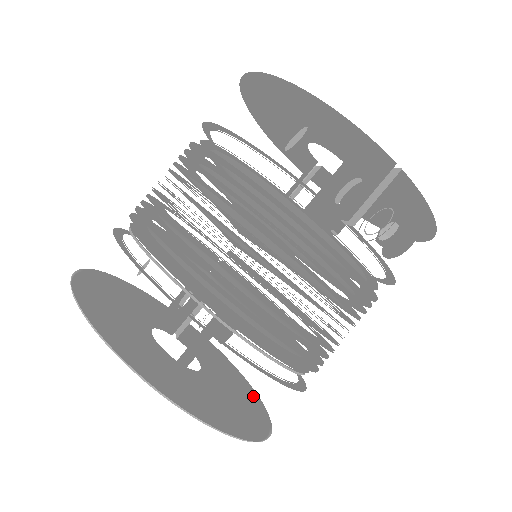
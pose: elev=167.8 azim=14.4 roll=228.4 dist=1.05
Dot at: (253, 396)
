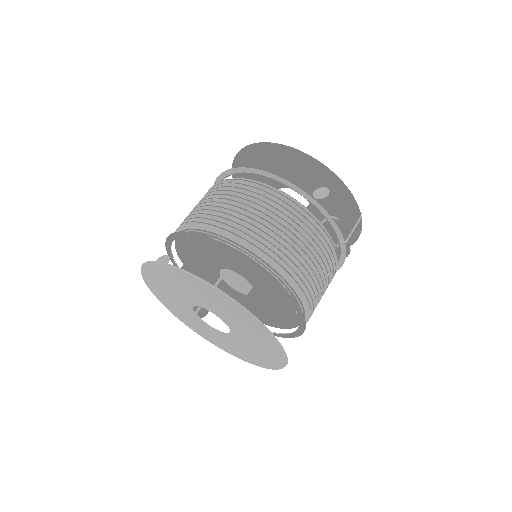
Dot at: (230, 353)
